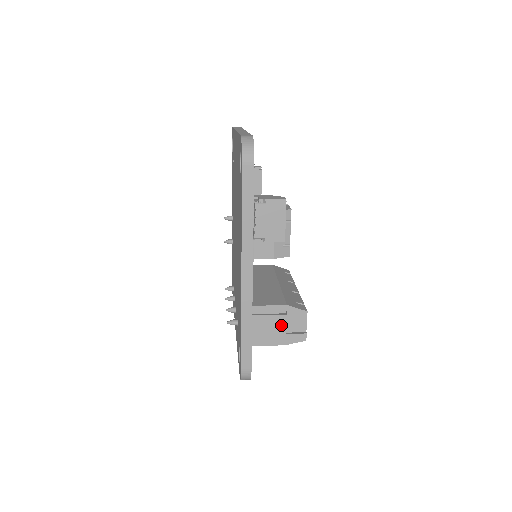
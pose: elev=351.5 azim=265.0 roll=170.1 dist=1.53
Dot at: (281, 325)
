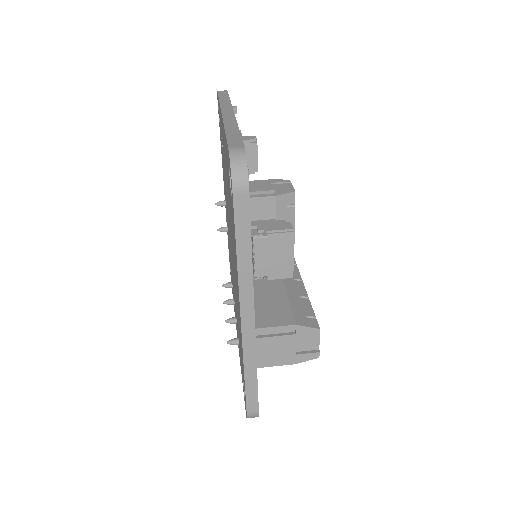
Dot at: (290, 345)
